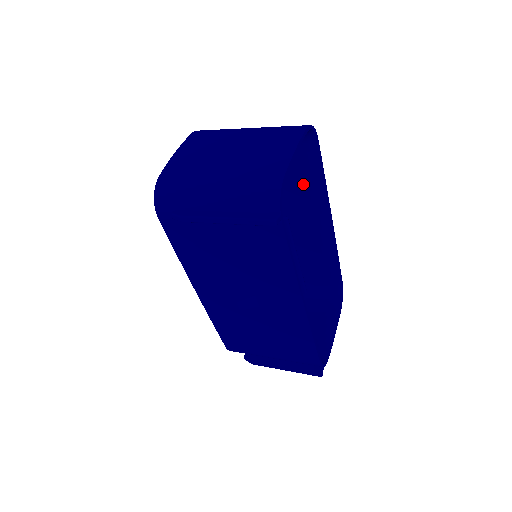
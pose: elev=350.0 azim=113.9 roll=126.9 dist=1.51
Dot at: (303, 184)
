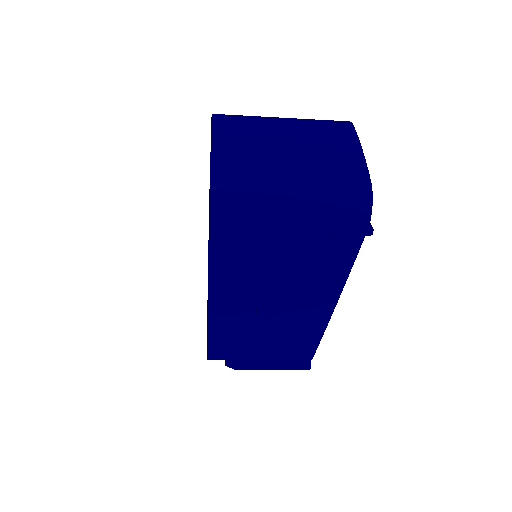
Dot at: occluded
